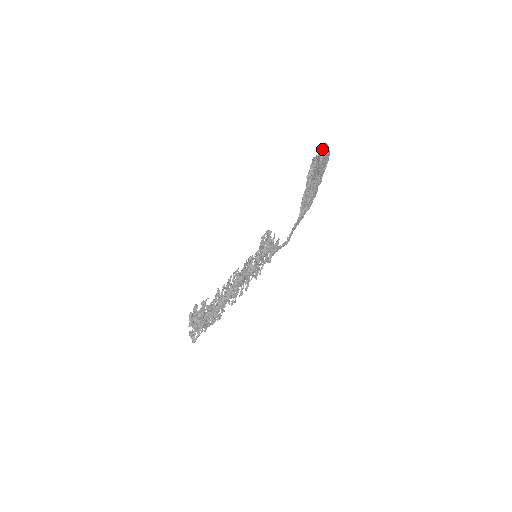
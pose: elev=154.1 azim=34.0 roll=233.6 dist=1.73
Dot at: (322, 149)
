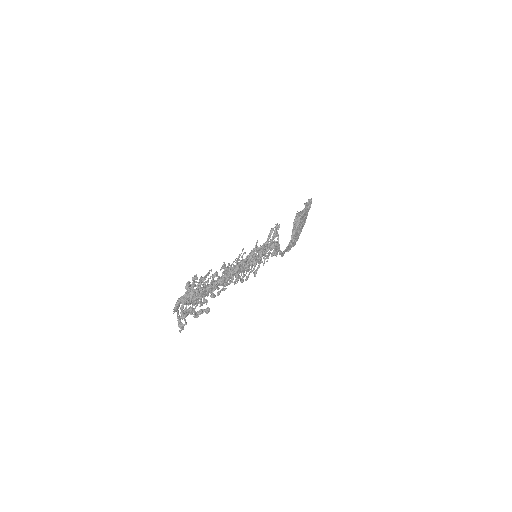
Dot at: (310, 199)
